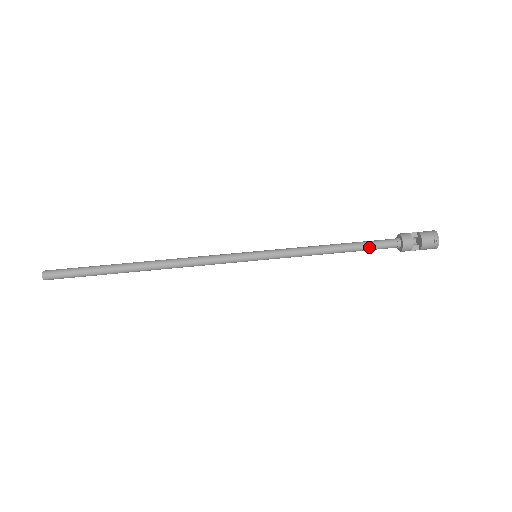
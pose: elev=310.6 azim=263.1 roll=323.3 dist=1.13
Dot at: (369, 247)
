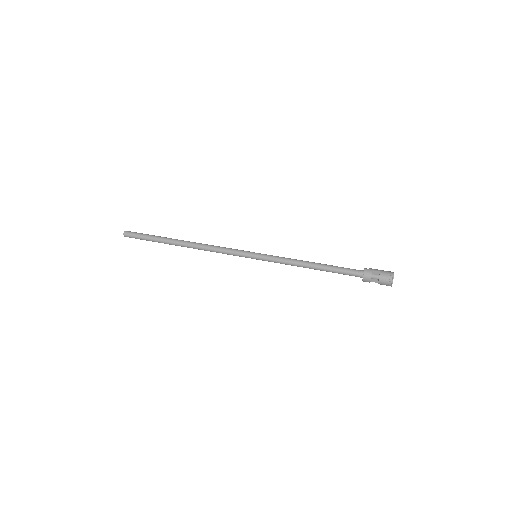
Dot at: occluded
